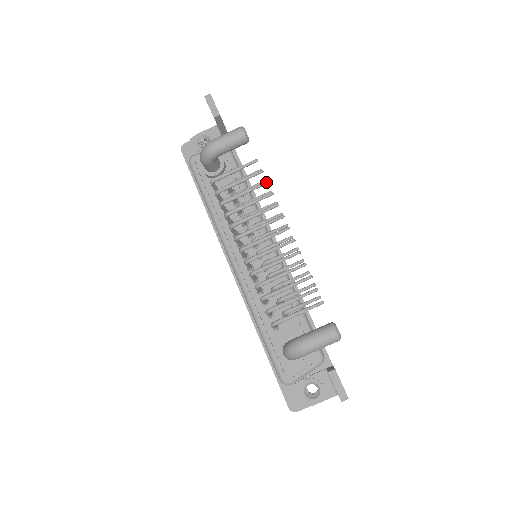
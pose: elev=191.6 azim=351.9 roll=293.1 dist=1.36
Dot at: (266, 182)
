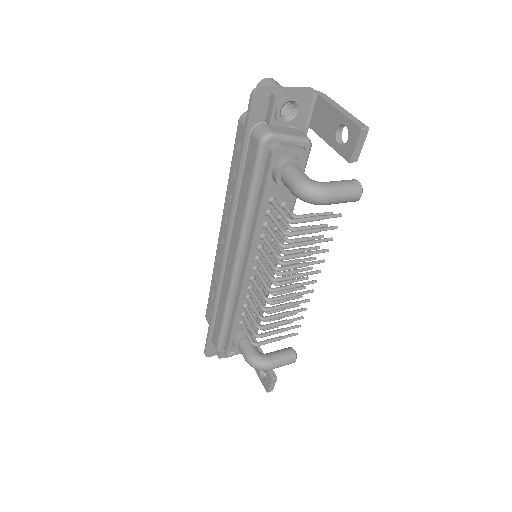
Dot at: (332, 240)
